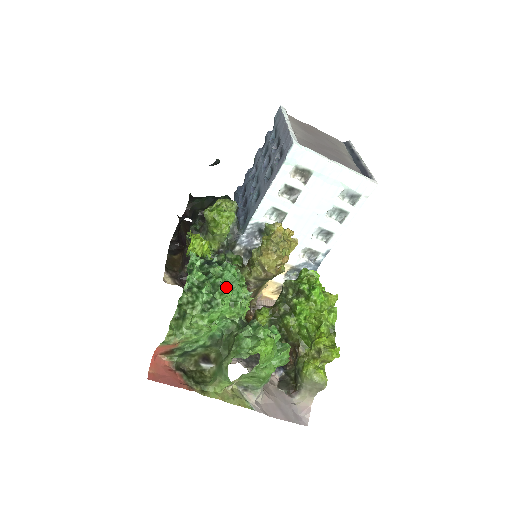
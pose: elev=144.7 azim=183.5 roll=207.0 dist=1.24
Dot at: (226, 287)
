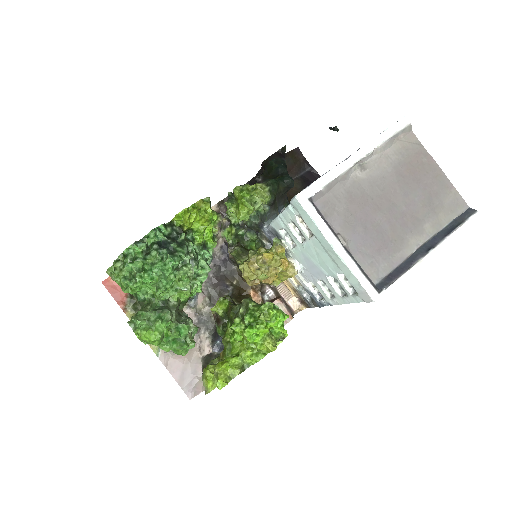
Dot at: (145, 276)
